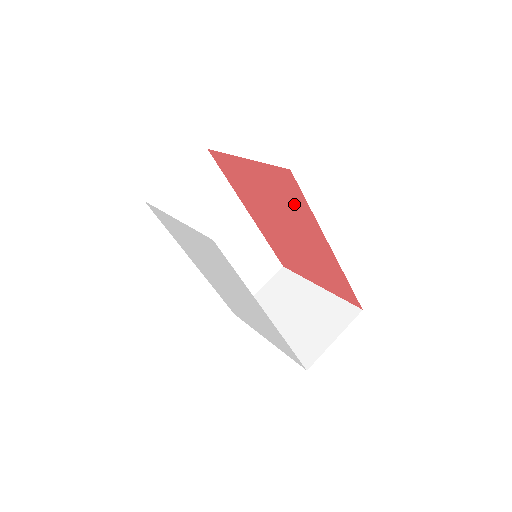
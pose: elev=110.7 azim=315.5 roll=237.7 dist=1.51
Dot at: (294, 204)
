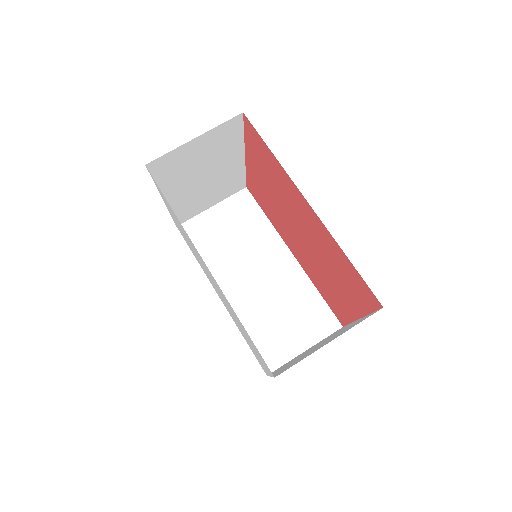
Dot at: (272, 168)
